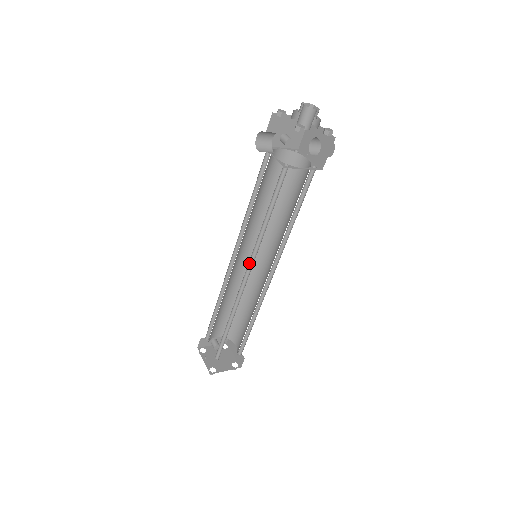
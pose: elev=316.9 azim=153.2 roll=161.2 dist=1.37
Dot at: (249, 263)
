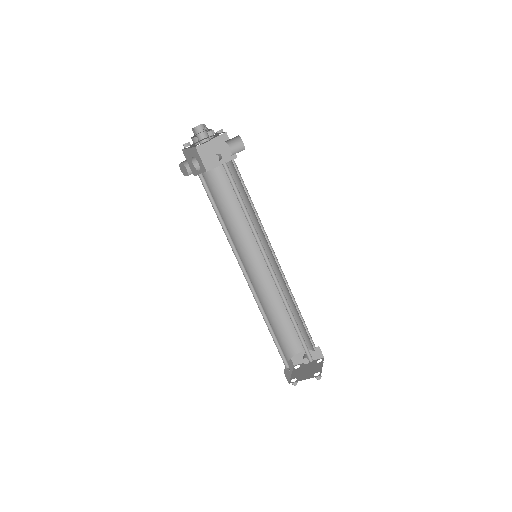
Dot at: (241, 262)
